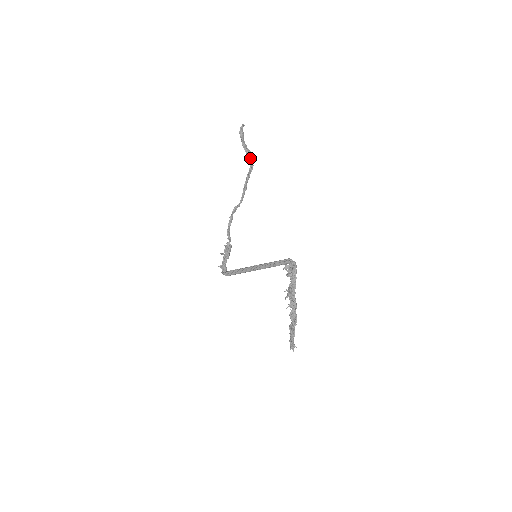
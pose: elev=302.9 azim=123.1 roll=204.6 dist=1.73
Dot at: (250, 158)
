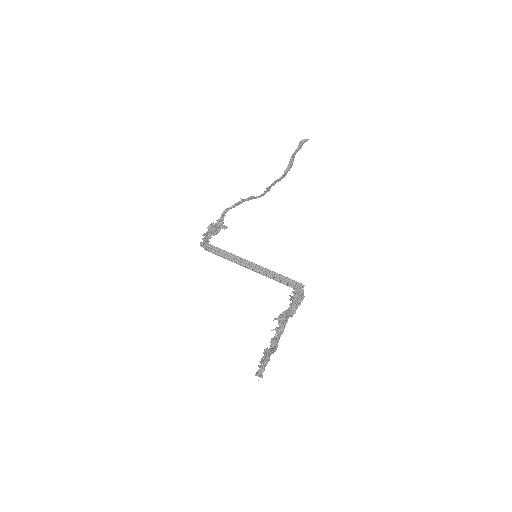
Dot at: (288, 170)
